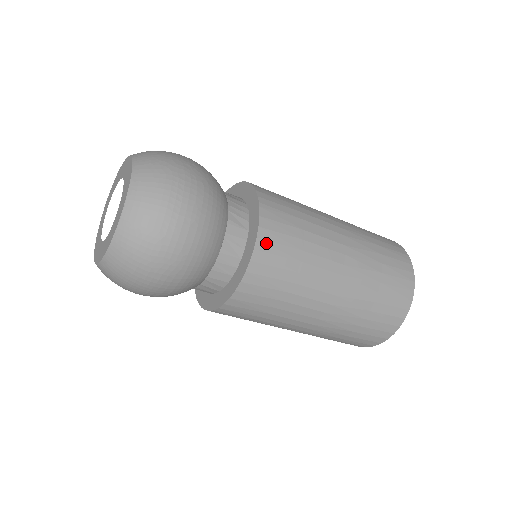
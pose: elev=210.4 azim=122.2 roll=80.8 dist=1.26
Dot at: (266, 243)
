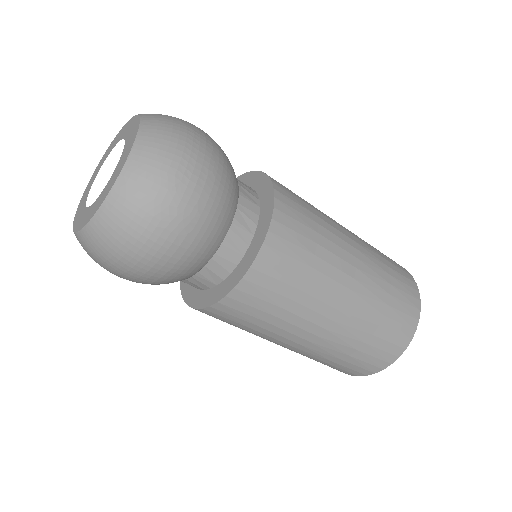
Dot at: (283, 215)
